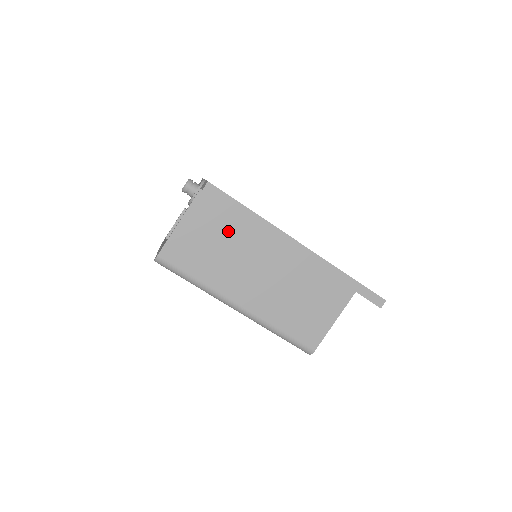
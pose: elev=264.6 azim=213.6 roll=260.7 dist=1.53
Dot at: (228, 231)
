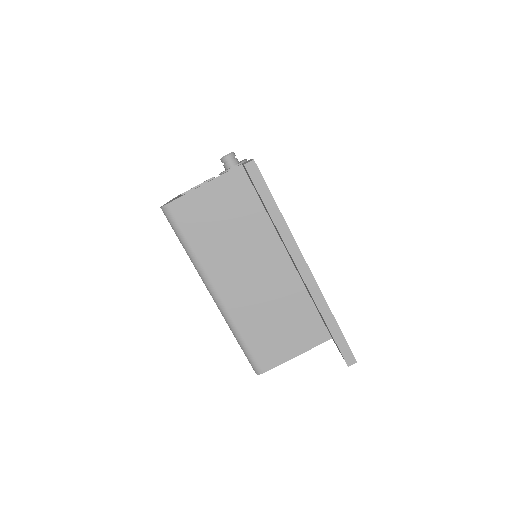
Dot at: (245, 218)
